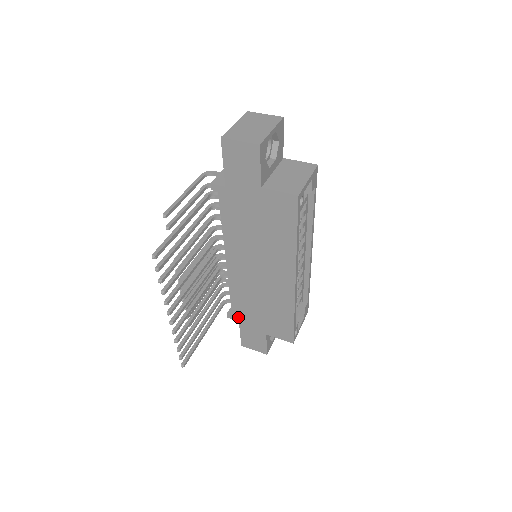
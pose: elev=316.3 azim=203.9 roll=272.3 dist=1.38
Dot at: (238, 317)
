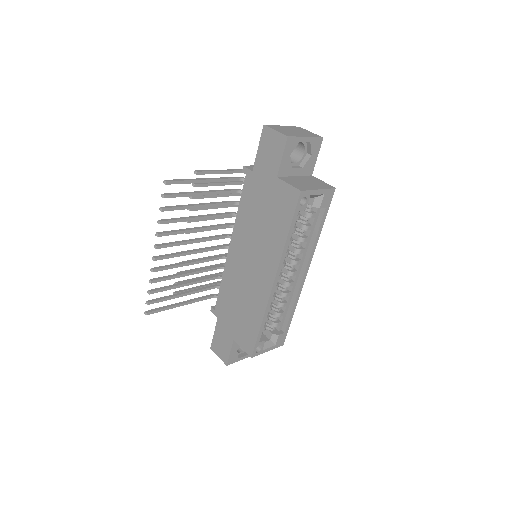
Dot at: (218, 313)
